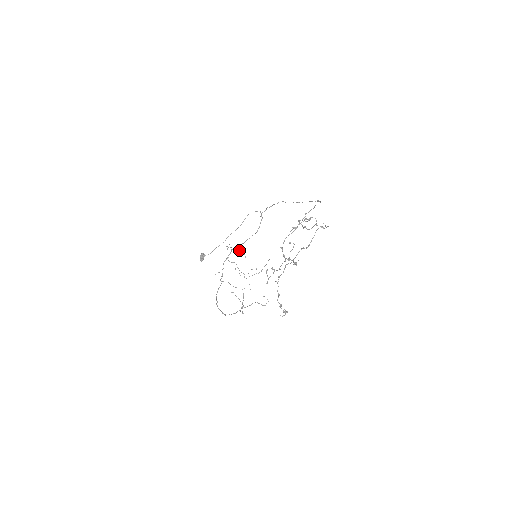
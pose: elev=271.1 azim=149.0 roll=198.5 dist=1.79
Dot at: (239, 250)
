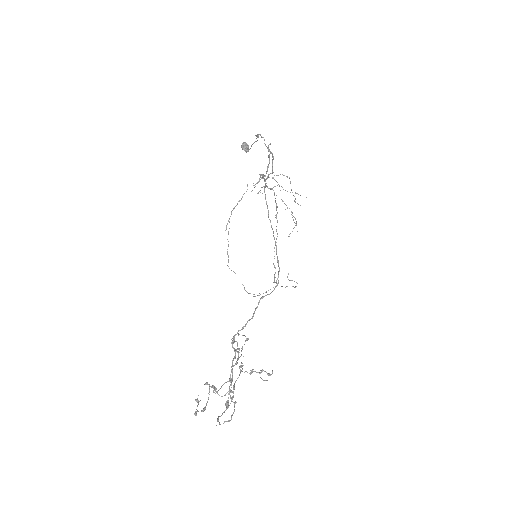
Dot at: occluded
